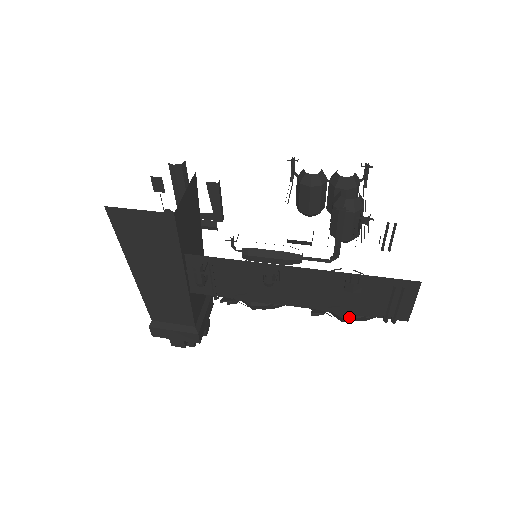
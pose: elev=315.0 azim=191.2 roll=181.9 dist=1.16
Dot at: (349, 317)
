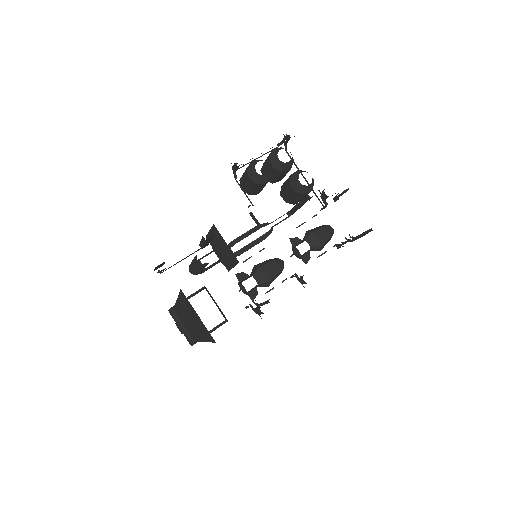
Dot at: occluded
